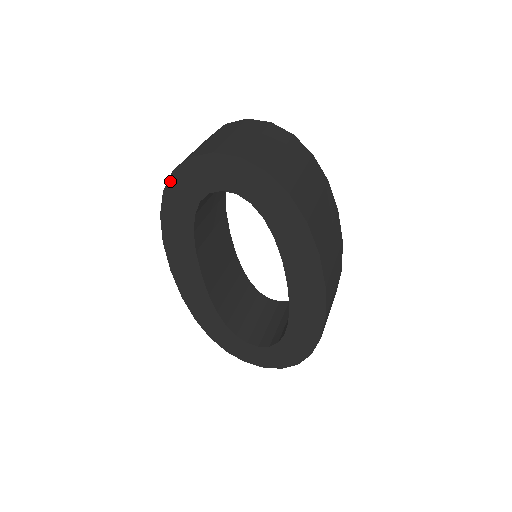
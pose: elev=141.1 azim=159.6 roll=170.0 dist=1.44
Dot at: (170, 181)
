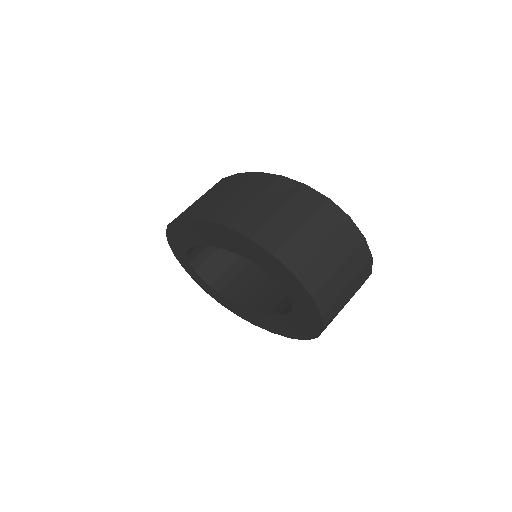
Dot at: (262, 248)
